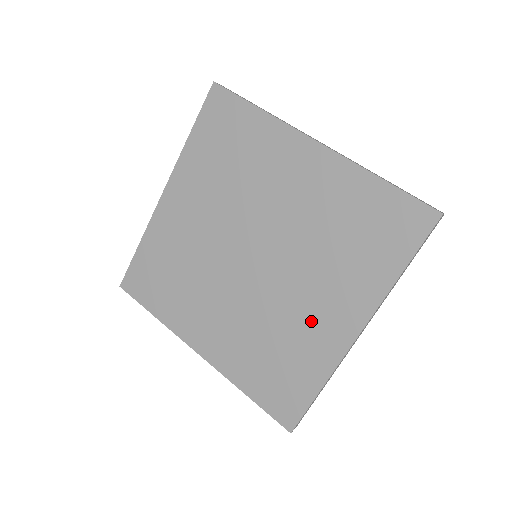
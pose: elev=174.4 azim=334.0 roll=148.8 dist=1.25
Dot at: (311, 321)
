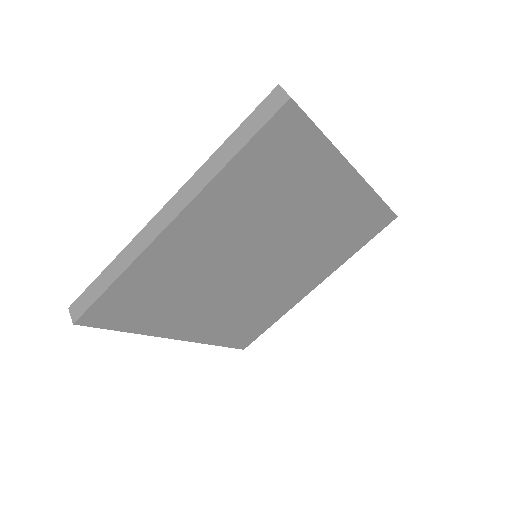
Dot at: (288, 290)
